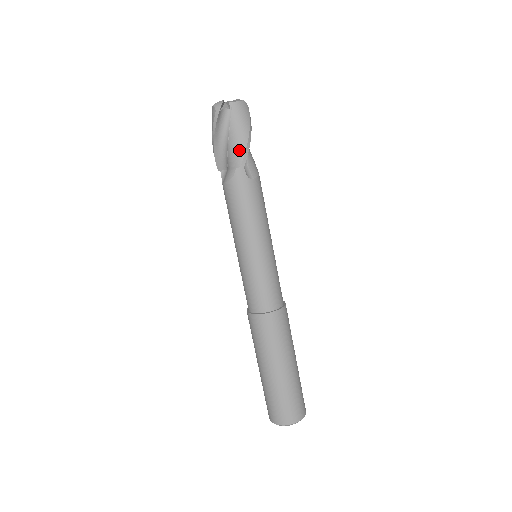
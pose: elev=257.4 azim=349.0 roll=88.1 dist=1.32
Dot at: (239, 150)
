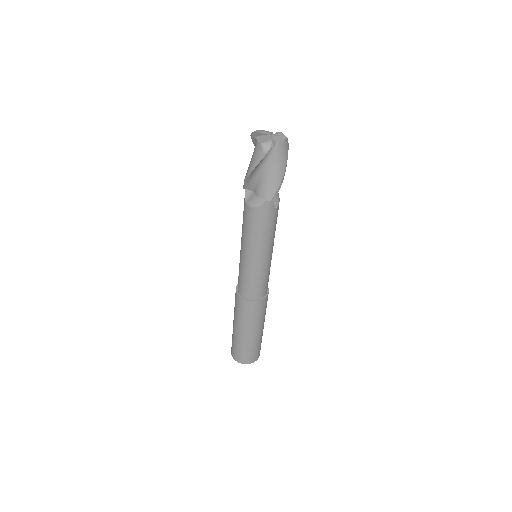
Dot at: (273, 186)
